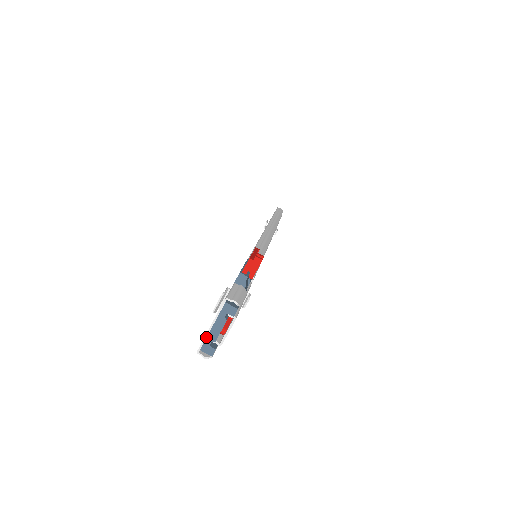
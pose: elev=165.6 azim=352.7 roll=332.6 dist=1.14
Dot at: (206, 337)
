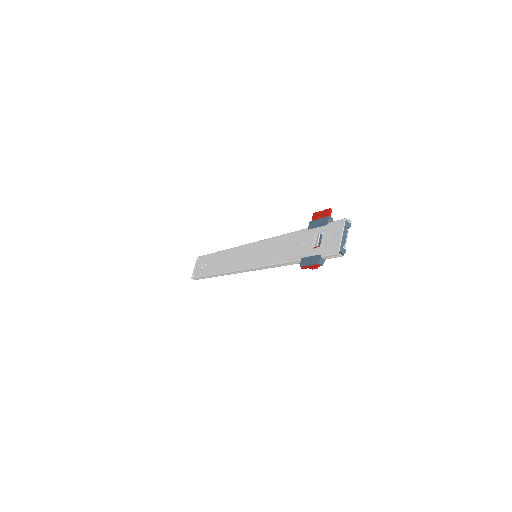
Dot at: (341, 243)
